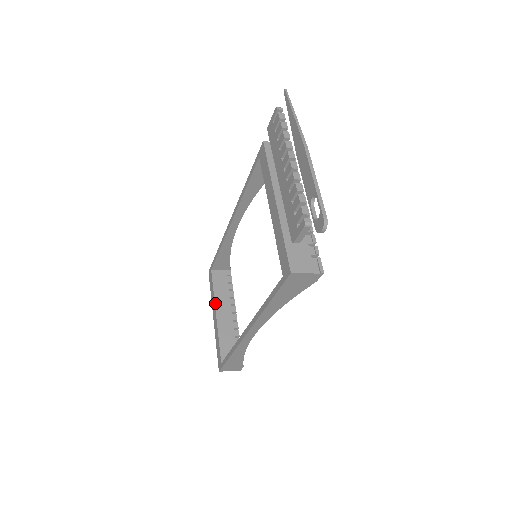
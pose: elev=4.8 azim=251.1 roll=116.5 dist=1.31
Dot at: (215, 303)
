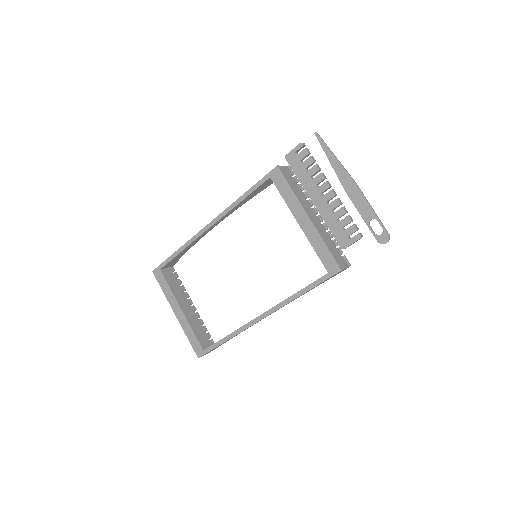
Dot at: (176, 300)
